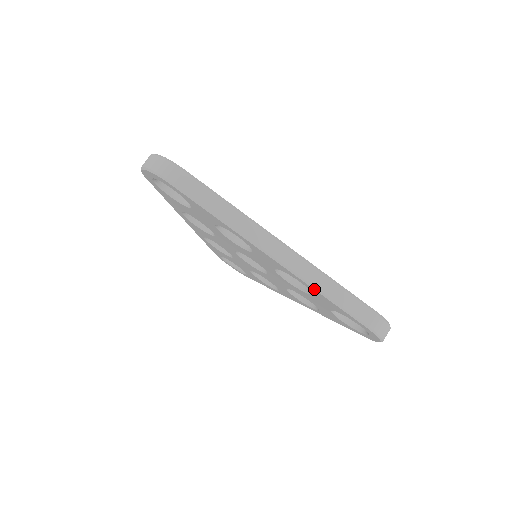
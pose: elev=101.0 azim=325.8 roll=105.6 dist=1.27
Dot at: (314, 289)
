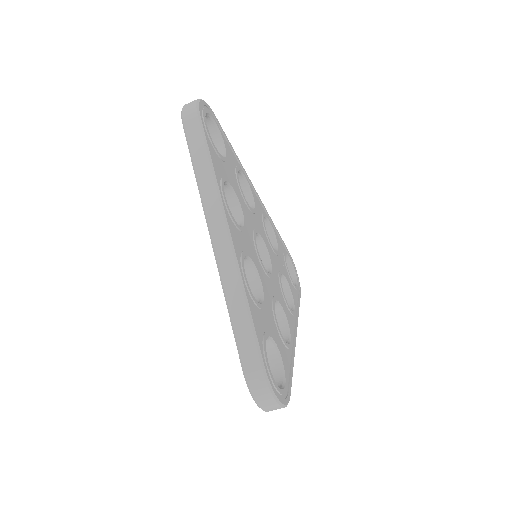
Dot at: occluded
